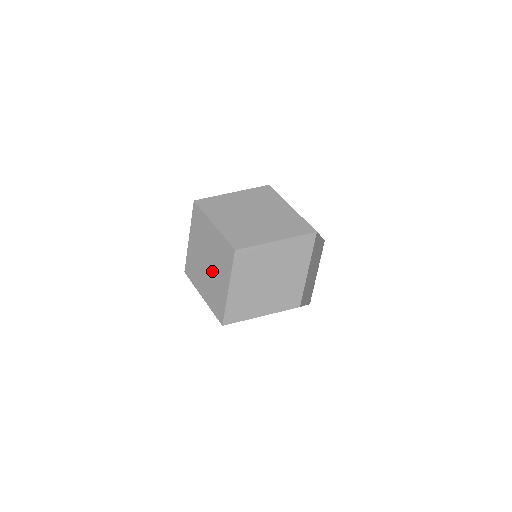
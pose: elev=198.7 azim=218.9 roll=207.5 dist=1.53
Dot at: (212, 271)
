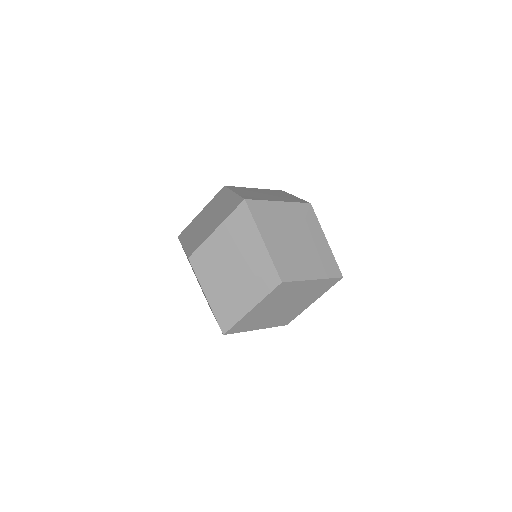
Dot at: (236, 282)
